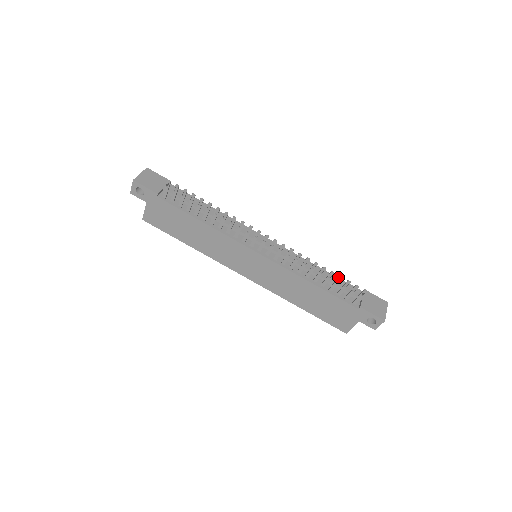
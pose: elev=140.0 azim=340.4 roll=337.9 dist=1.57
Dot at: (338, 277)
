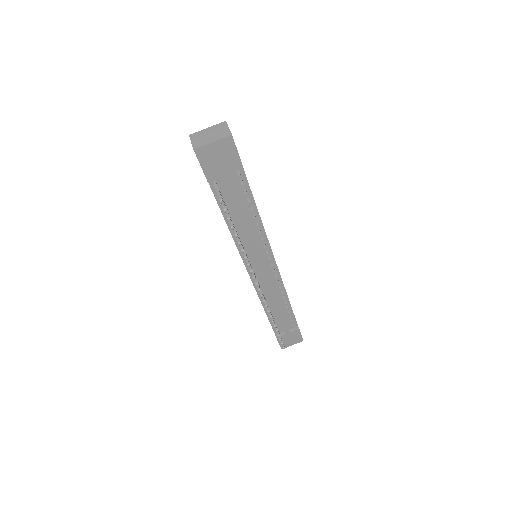
Dot at: (278, 333)
